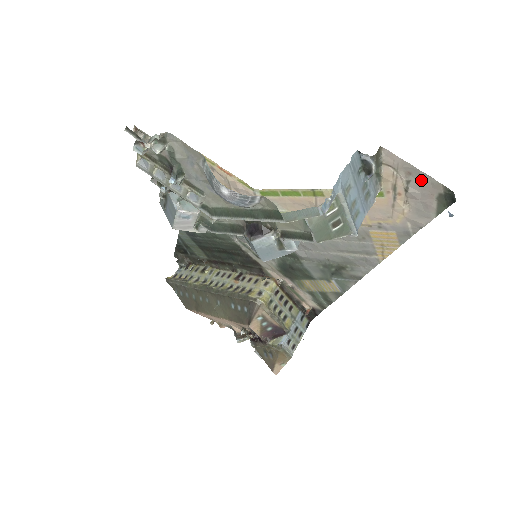
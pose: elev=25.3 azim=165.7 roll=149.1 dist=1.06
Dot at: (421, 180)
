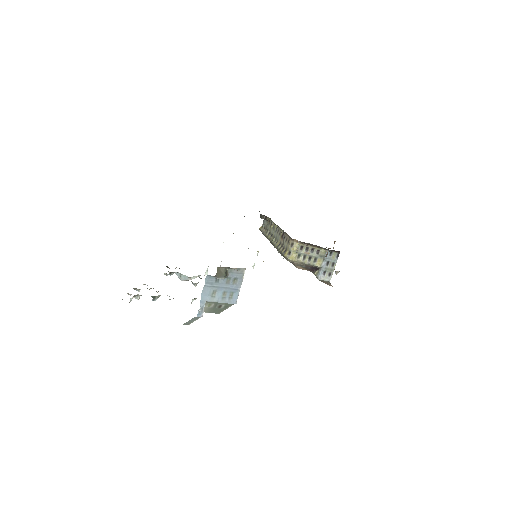
Dot at: occluded
